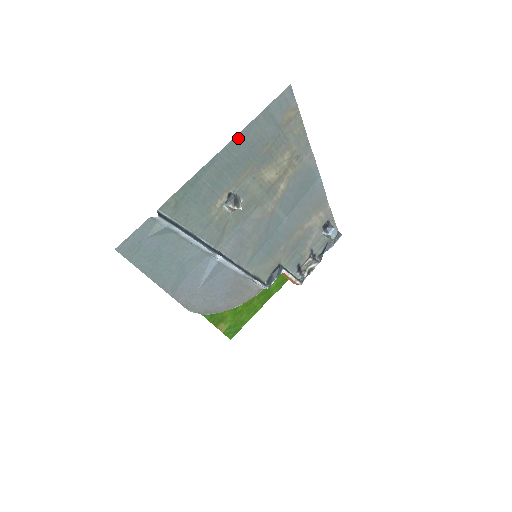
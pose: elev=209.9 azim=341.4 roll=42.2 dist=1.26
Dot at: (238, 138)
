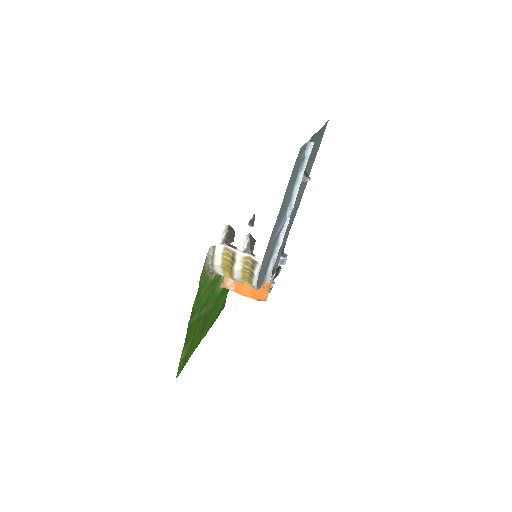
Dot at: (321, 130)
